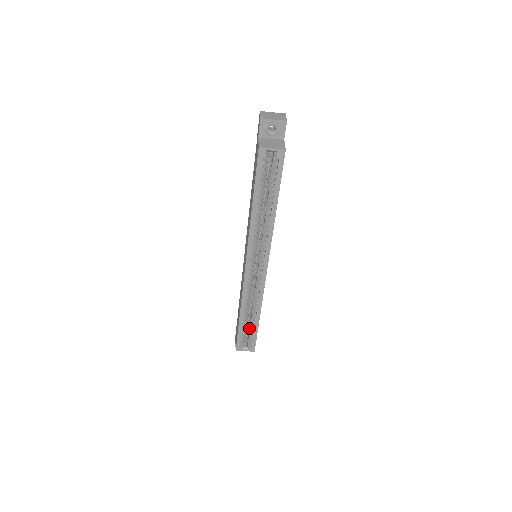
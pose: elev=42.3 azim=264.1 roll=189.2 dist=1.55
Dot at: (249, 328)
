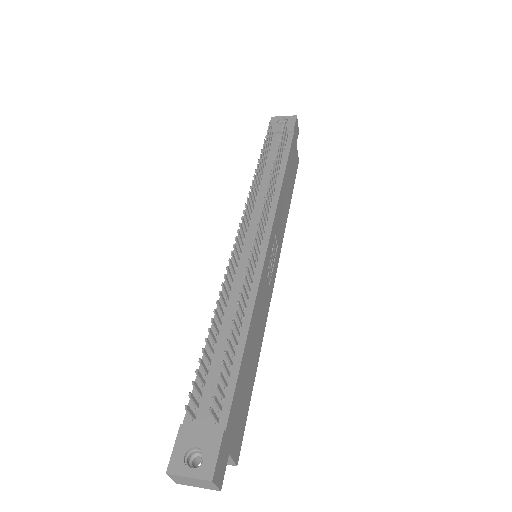
Dot at: occluded
